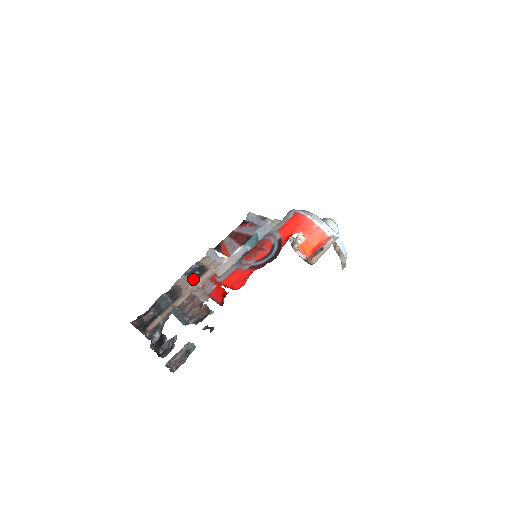
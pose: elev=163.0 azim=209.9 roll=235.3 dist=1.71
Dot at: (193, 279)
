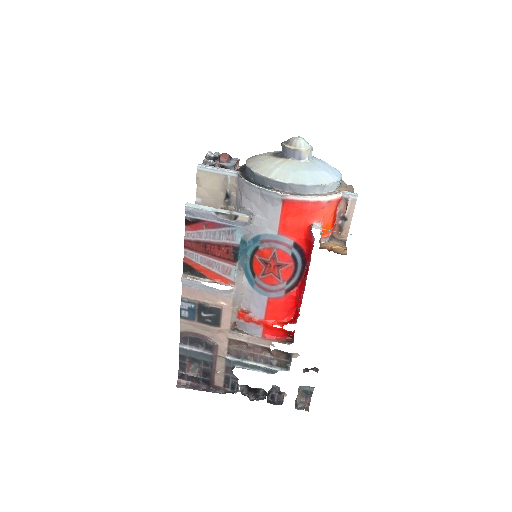
Dot at: (211, 324)
